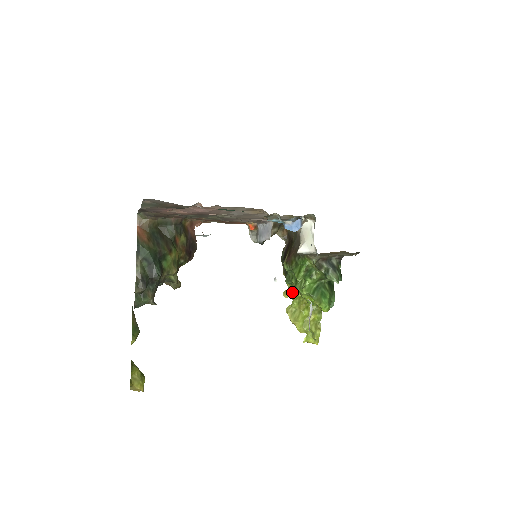
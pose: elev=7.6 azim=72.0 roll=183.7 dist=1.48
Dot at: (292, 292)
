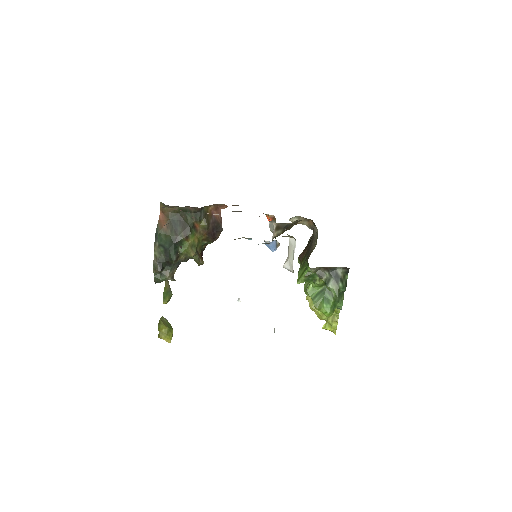
Dot at: occluded
